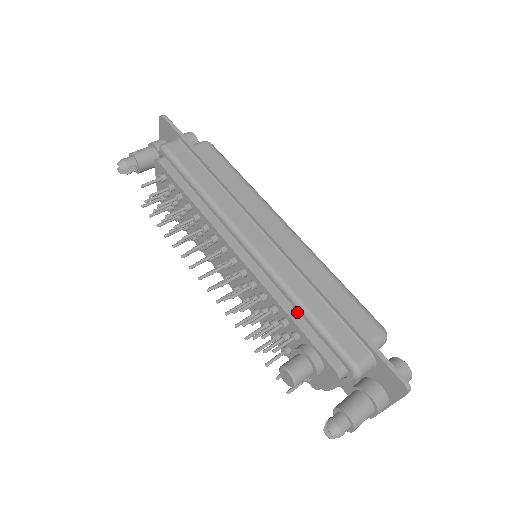
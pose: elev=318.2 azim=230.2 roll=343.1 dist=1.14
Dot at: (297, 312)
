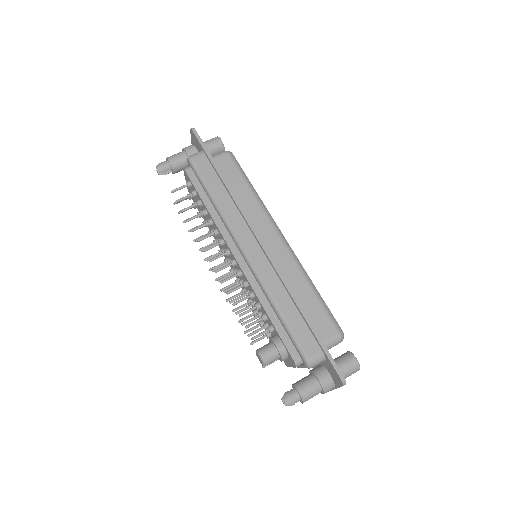
Dot at: (274, 311)
